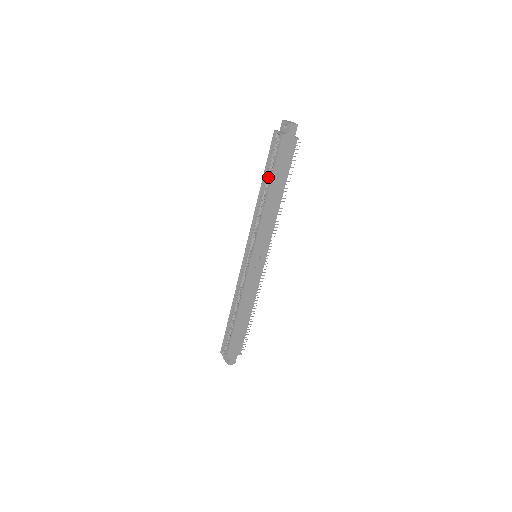
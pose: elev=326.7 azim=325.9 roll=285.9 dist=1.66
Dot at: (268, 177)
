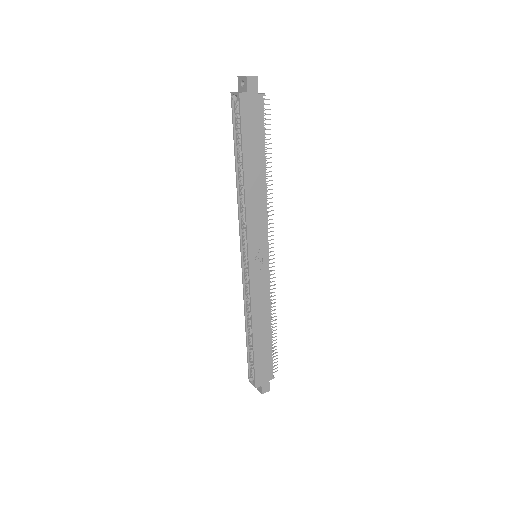
Dot at: (240, 154)
